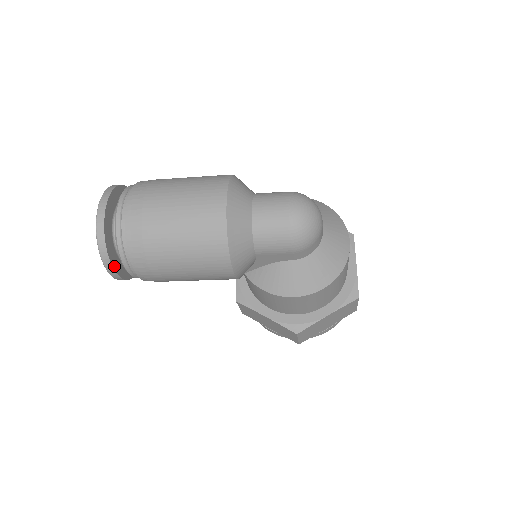
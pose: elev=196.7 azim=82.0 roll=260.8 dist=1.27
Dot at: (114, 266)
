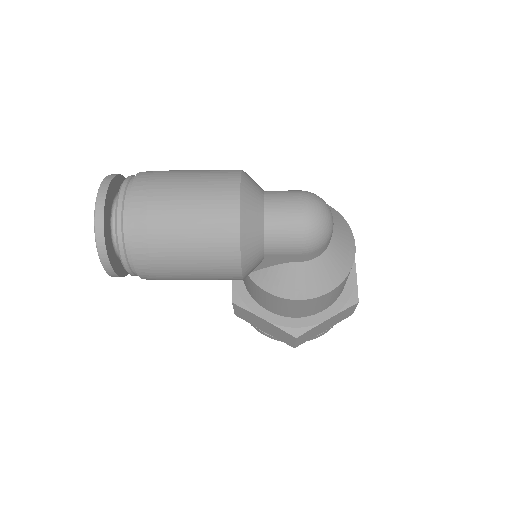
Dot at: (111, 262)
